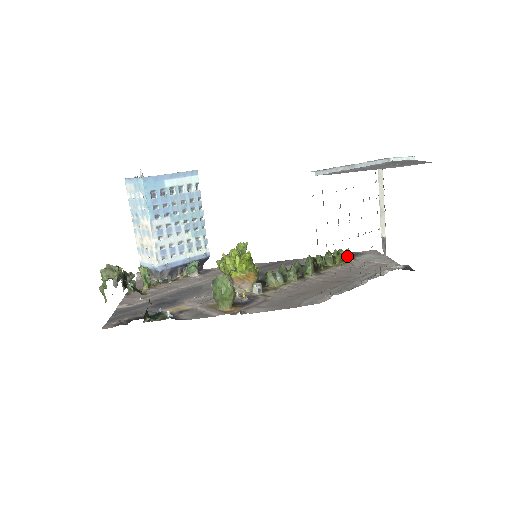
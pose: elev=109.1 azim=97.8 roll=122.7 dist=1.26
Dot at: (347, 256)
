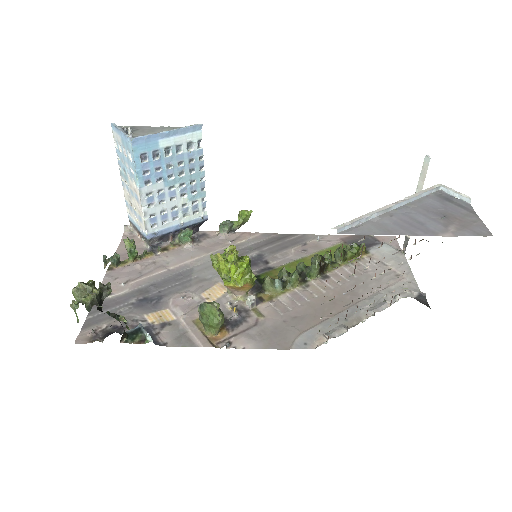
Dot at: occluded
